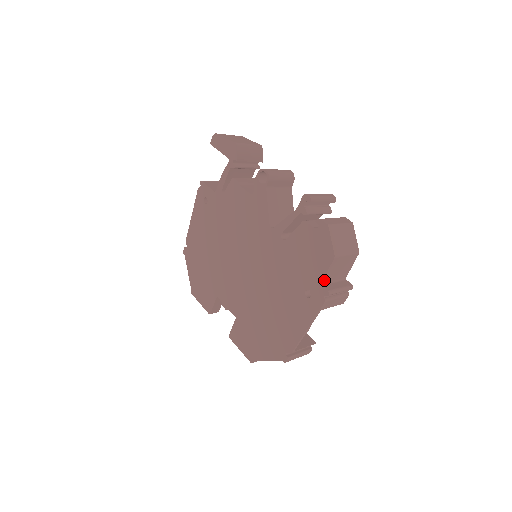
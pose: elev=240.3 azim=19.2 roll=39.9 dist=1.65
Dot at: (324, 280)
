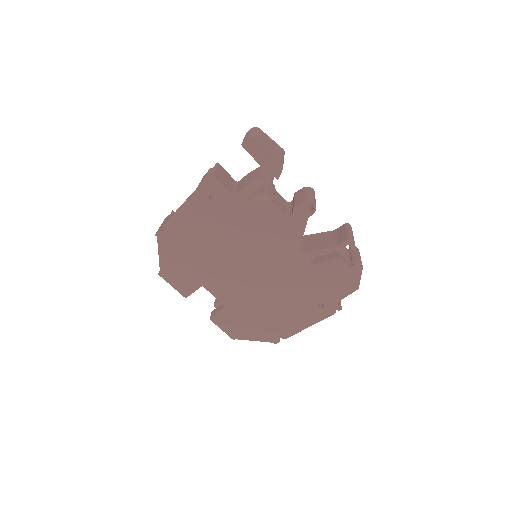
Dot at: (339, 299)
